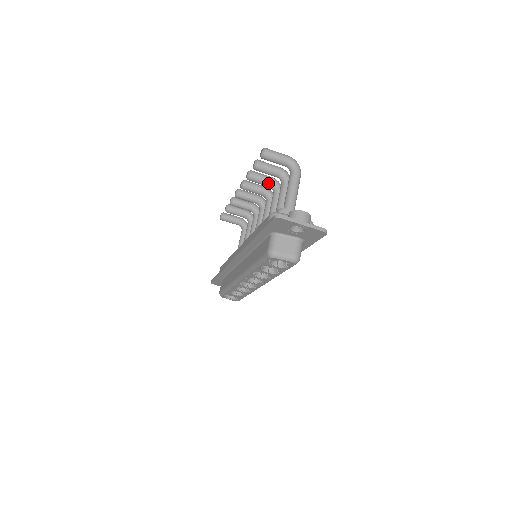
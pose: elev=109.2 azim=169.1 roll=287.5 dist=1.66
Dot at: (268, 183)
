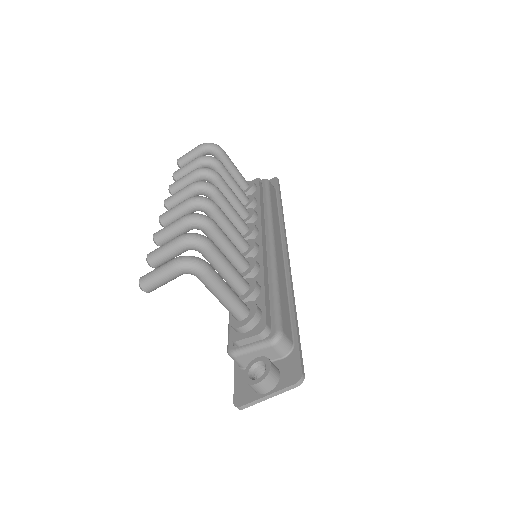
Dot at: (186, 232)
